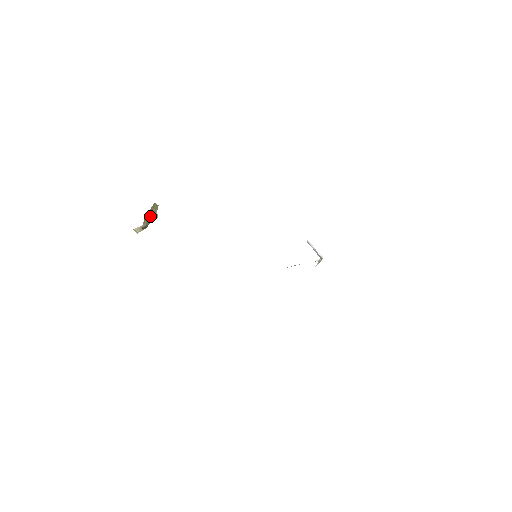
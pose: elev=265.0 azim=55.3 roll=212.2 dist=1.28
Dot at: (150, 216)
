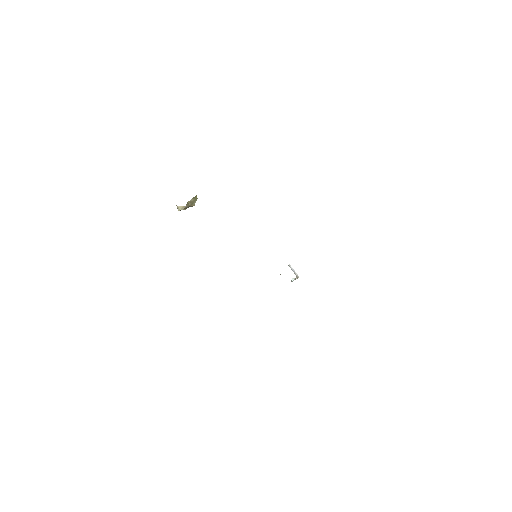
Dot at: (191, 202)
